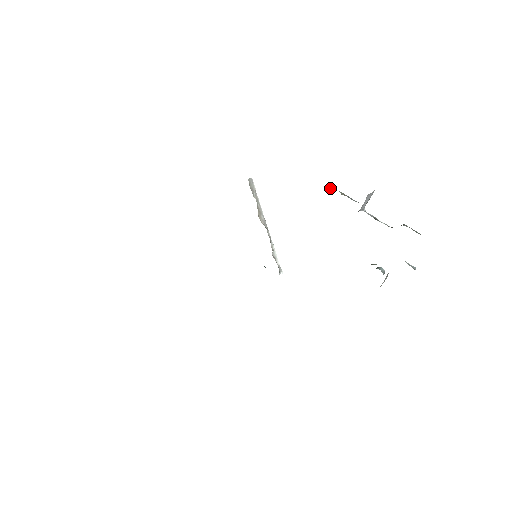
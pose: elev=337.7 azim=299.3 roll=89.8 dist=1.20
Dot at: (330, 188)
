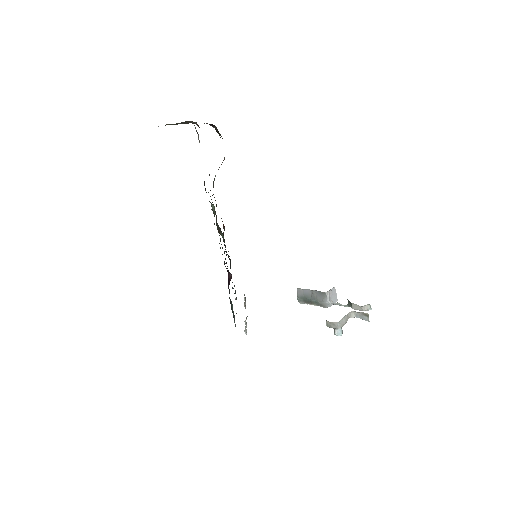
Dot at: (304, 303)
